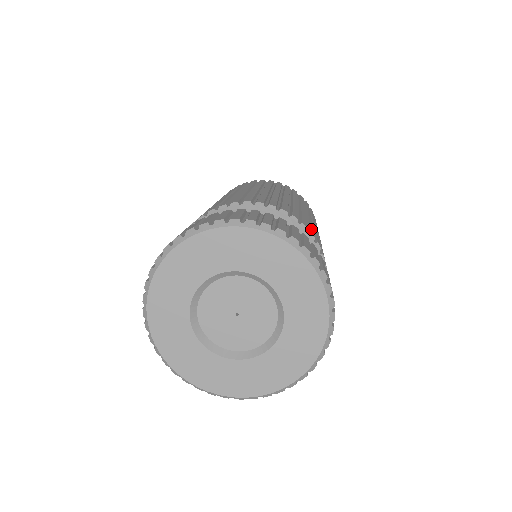
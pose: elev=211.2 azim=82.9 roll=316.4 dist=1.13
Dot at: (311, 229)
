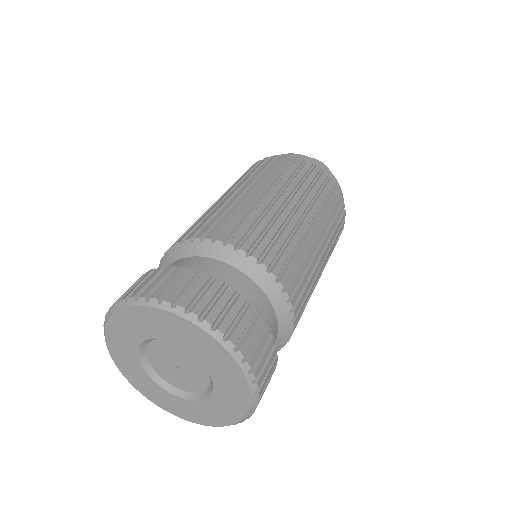
Dot at: (260, 245)
